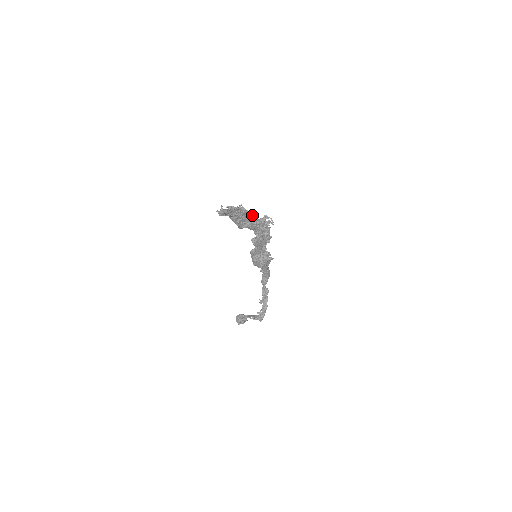
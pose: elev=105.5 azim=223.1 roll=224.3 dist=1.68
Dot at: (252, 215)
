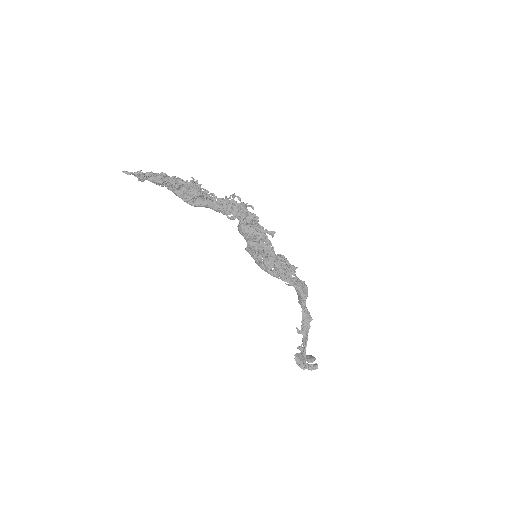
Dot at: (206, 190)
